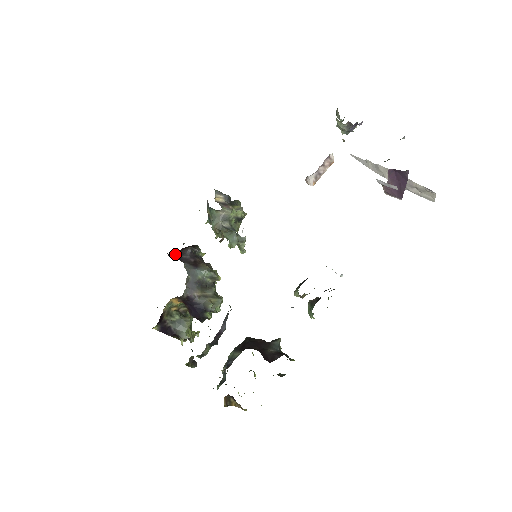
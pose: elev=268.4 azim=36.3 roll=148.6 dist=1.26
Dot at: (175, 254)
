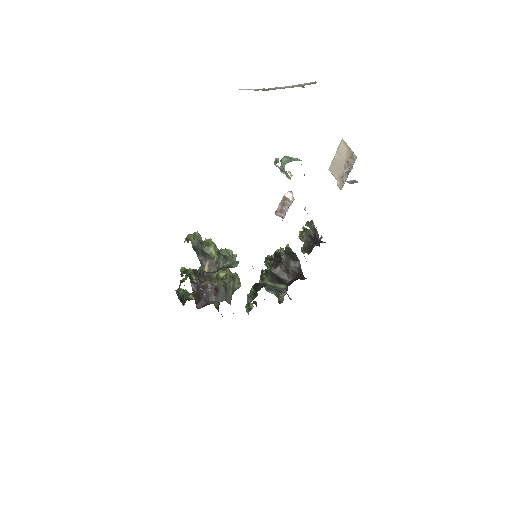
Dot at: (198, 302)
